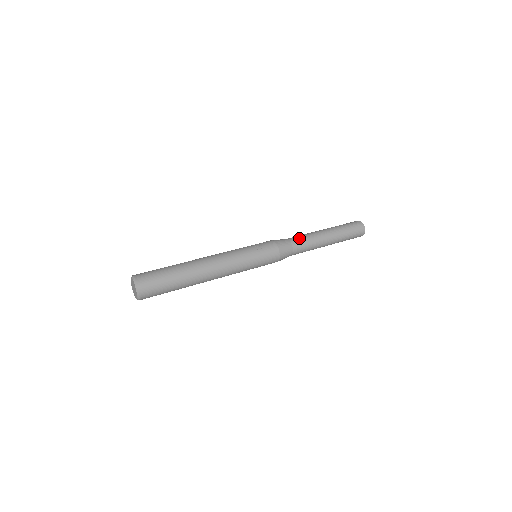
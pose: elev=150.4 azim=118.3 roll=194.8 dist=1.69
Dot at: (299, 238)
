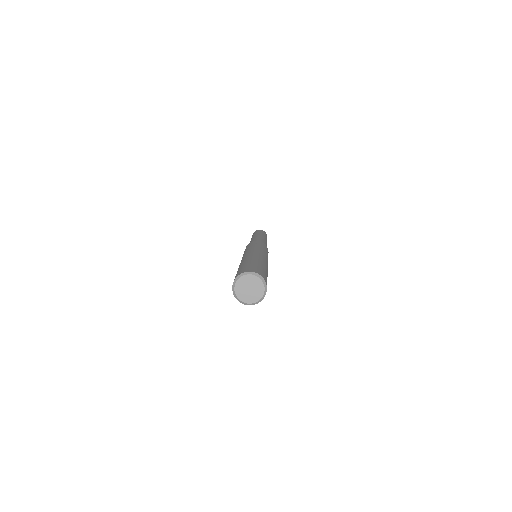
Dot at: (258, 239)
